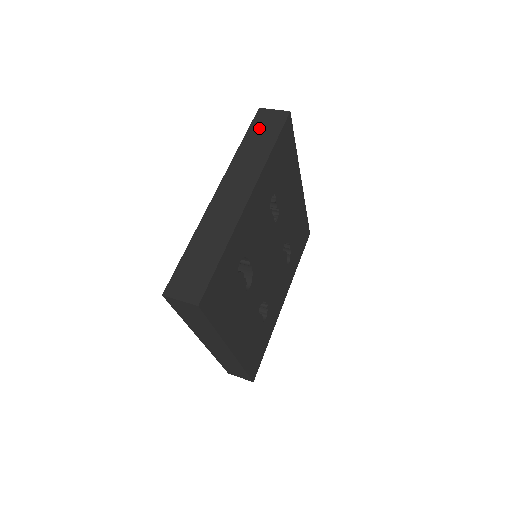
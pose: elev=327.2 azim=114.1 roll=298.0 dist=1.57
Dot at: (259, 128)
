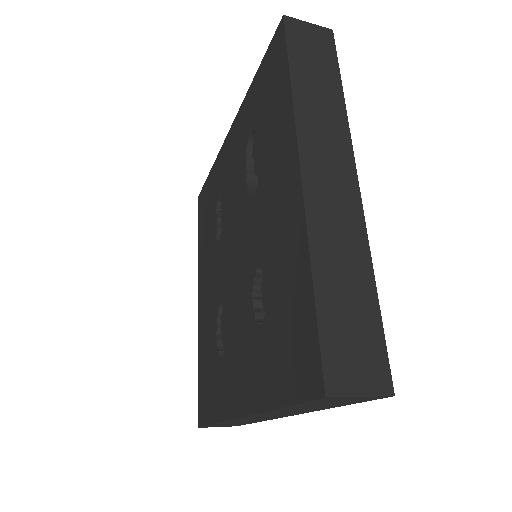
Dot at: occluded
